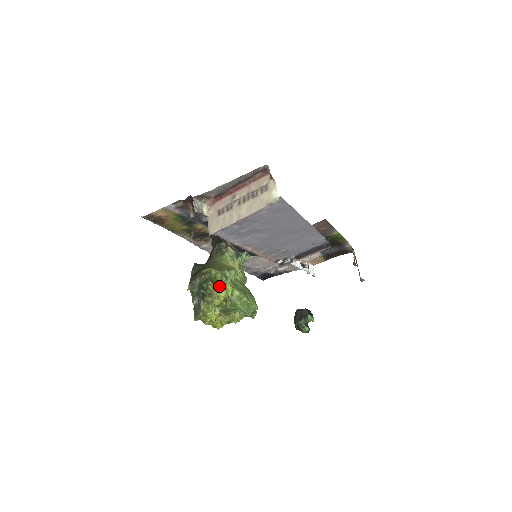
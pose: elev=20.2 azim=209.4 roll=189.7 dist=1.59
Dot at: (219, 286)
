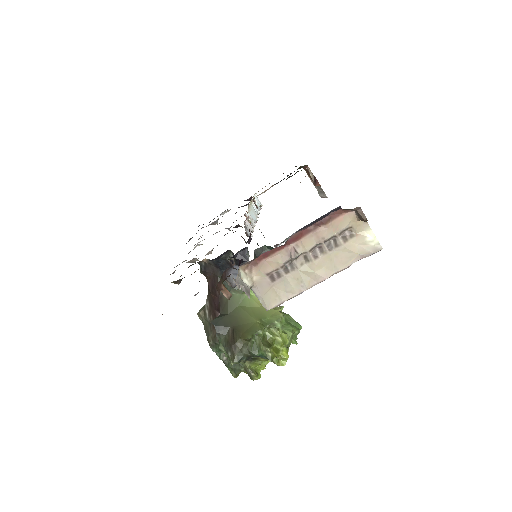
Dot at: (274, 343)
